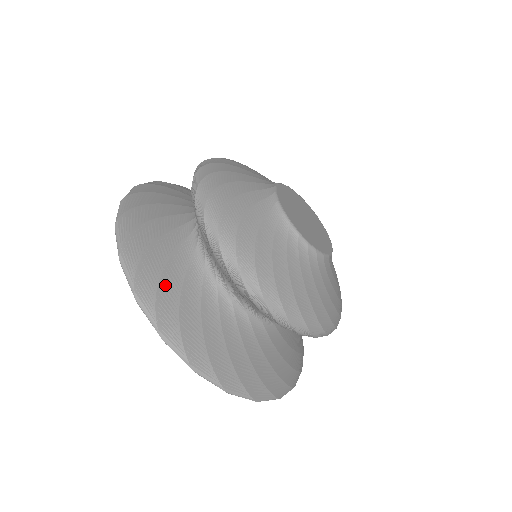
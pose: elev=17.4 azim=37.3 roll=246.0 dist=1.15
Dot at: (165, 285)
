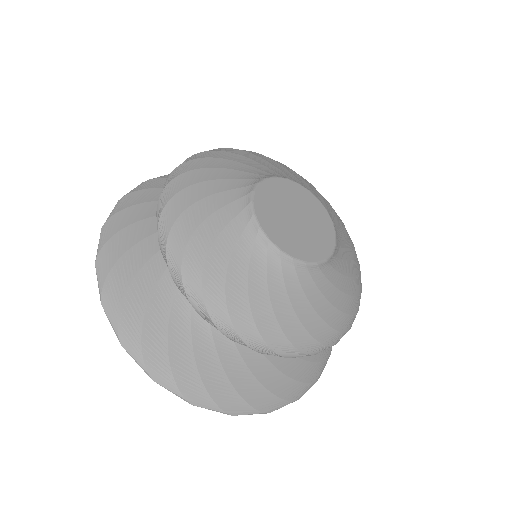
Dot at: (206, 372)
